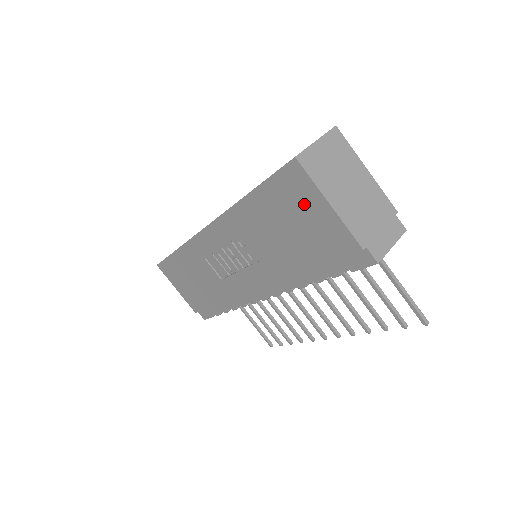
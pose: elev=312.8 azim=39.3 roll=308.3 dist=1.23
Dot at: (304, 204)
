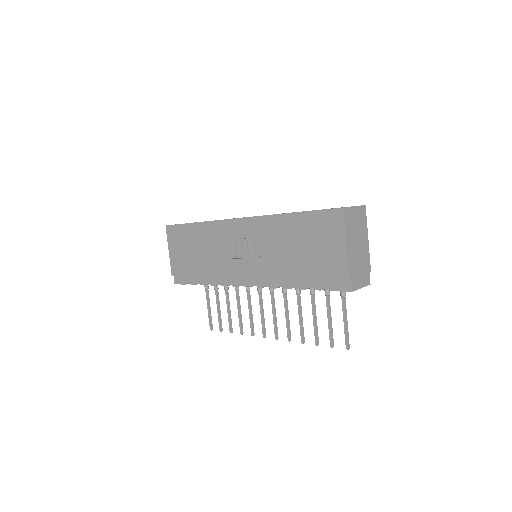
Dot at: (329, 236)
